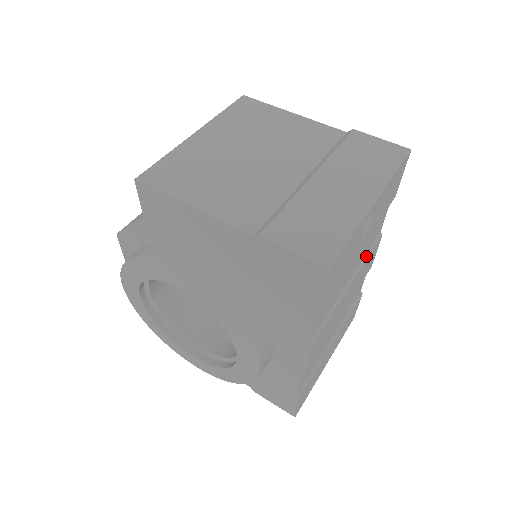
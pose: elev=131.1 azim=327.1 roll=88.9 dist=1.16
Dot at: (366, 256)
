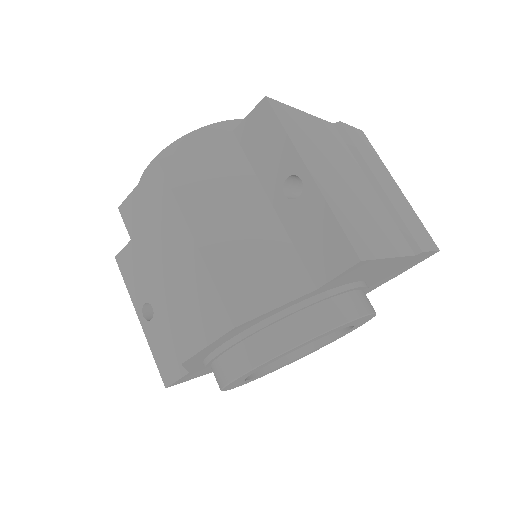
Dot at: occluded
